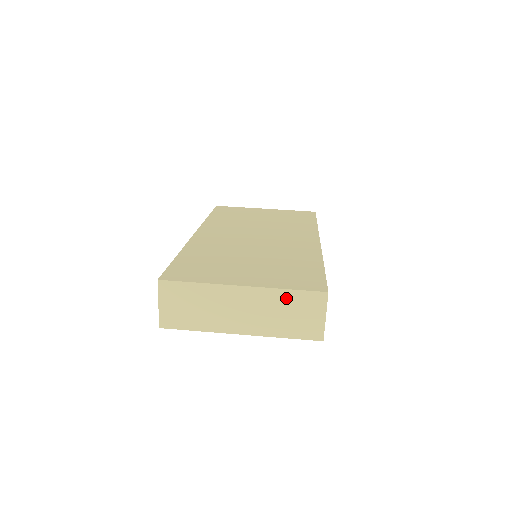
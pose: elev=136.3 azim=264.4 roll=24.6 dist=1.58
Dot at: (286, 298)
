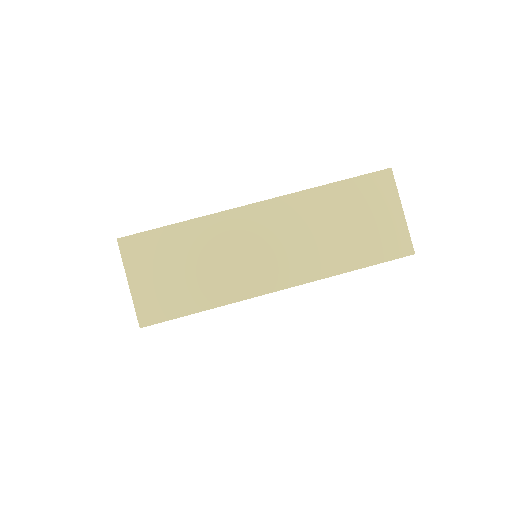
Dot at: (331, 200)
